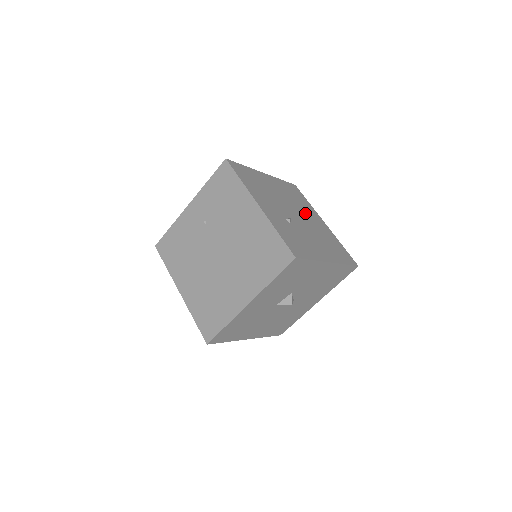
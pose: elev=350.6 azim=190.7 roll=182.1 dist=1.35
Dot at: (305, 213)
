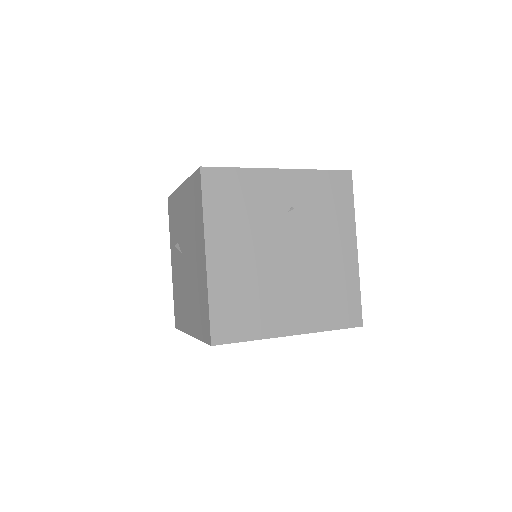
Dot at: occluded
